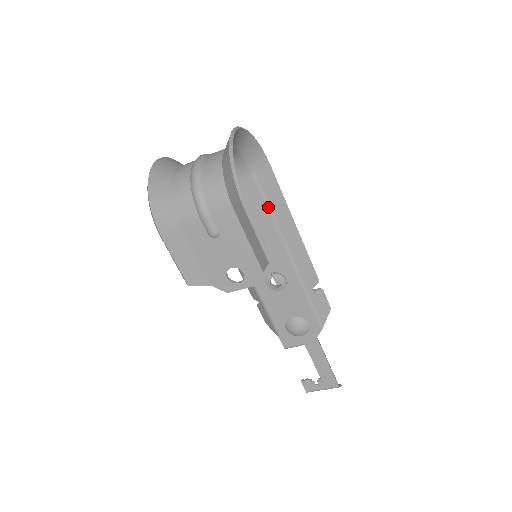
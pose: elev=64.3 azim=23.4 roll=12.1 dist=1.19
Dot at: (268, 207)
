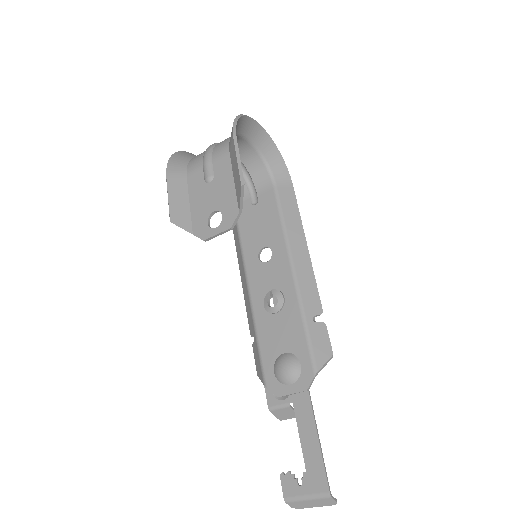
Dot at: (281, 216)
